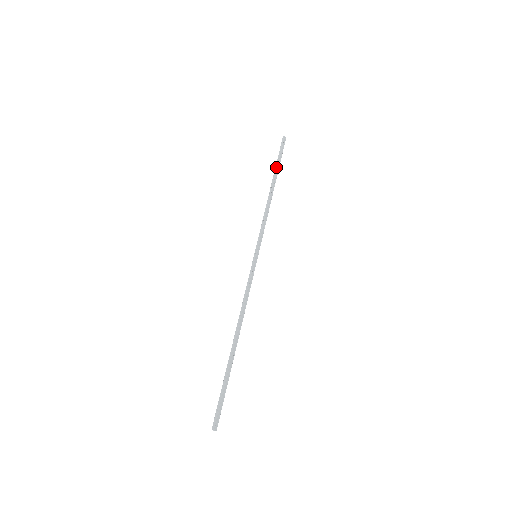
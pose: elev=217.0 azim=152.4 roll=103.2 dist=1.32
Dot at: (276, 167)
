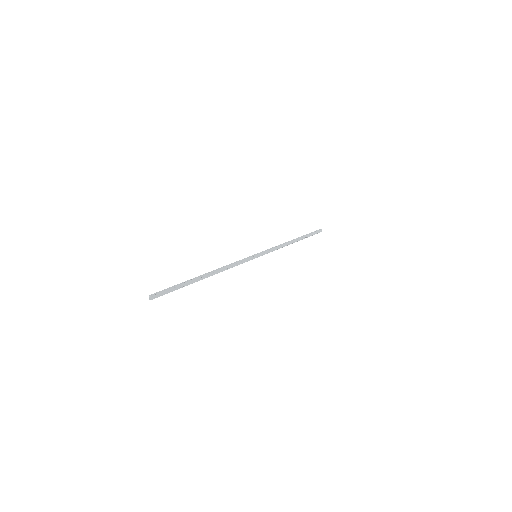
Dot at: (305, 235)
